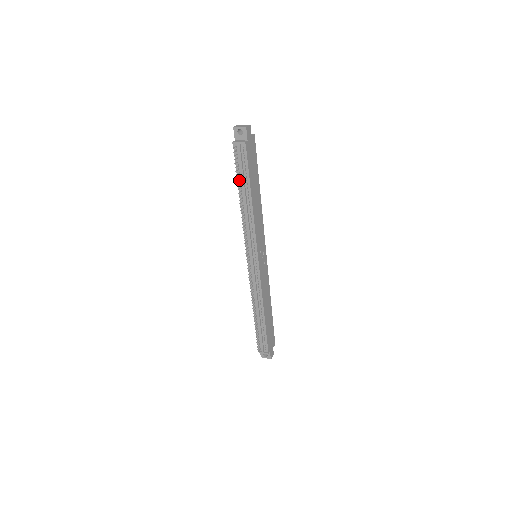
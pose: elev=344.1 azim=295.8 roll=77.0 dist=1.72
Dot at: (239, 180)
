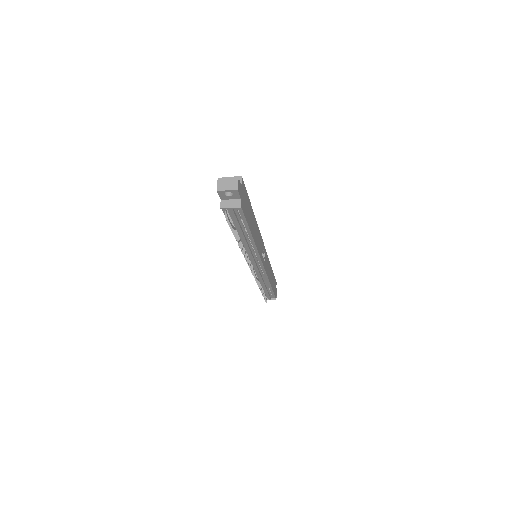
Dot at: (234, 230)
